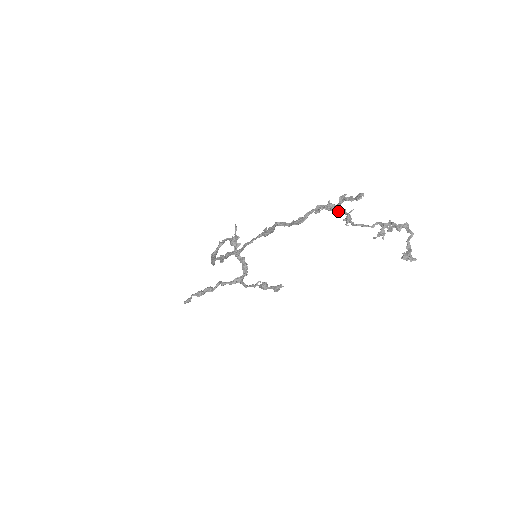
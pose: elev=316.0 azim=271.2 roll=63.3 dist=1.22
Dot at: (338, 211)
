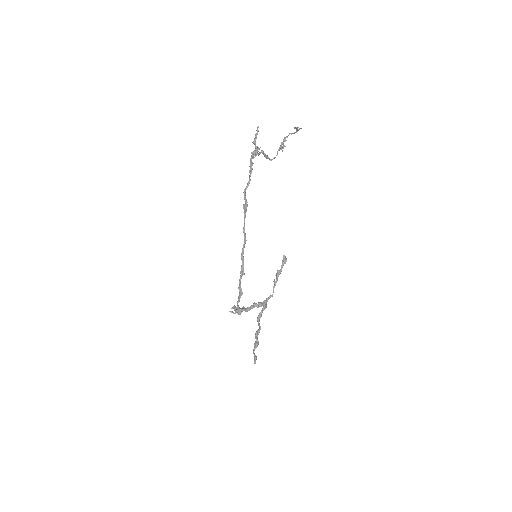
Dot at: (259, 153)
